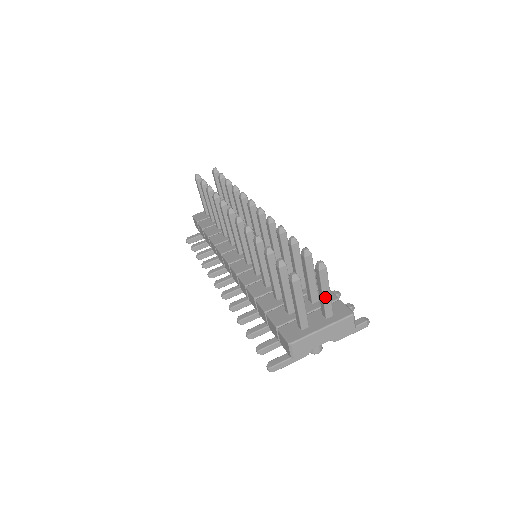
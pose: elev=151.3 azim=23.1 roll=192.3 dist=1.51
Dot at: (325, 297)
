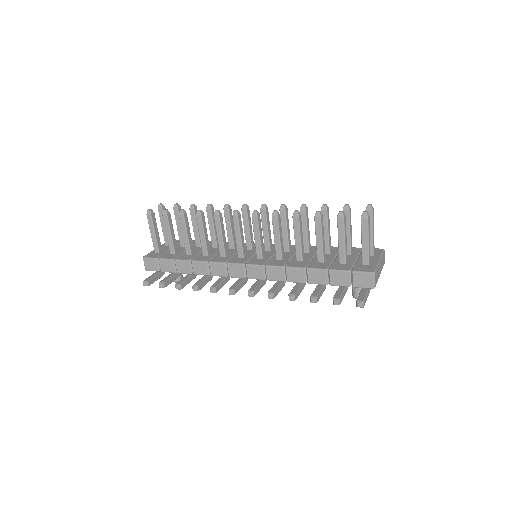
Dot at: (373, 235)
